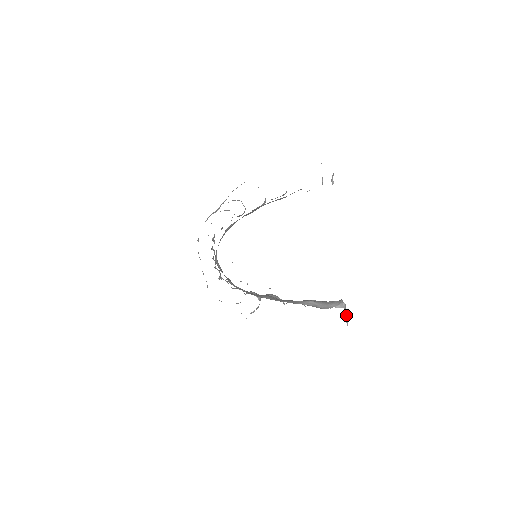
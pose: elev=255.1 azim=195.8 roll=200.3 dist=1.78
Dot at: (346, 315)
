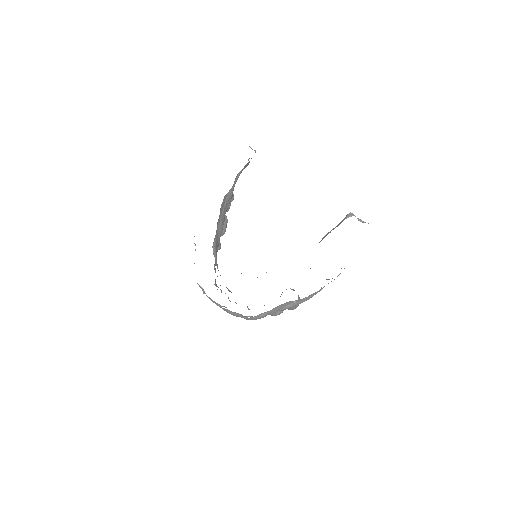
Dot at: (362, 222)
